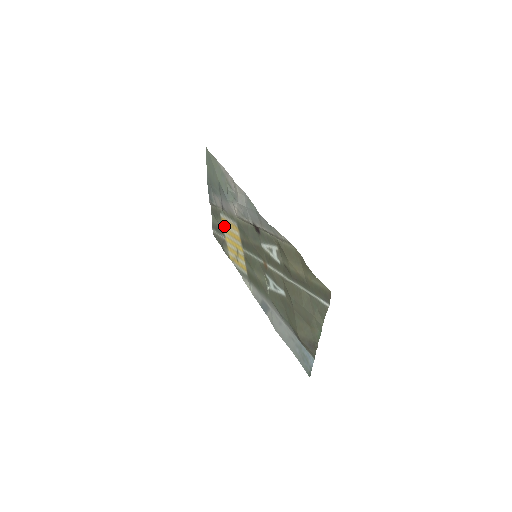
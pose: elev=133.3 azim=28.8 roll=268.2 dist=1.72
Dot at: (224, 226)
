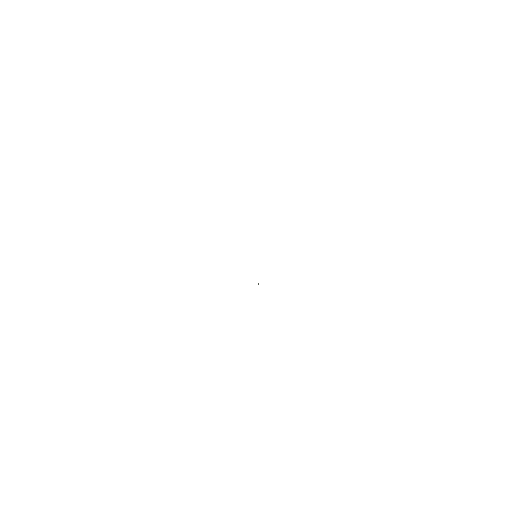
Dot at: occluded
